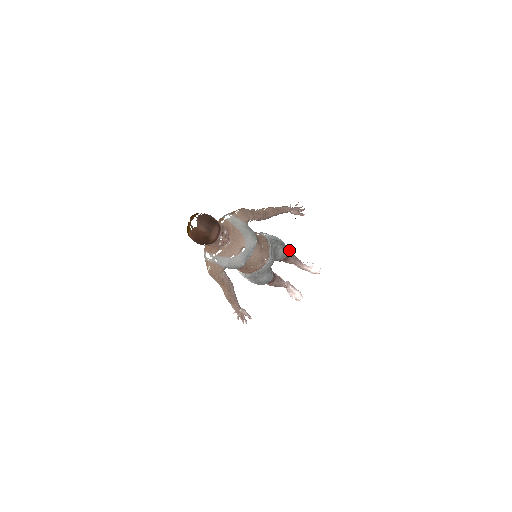
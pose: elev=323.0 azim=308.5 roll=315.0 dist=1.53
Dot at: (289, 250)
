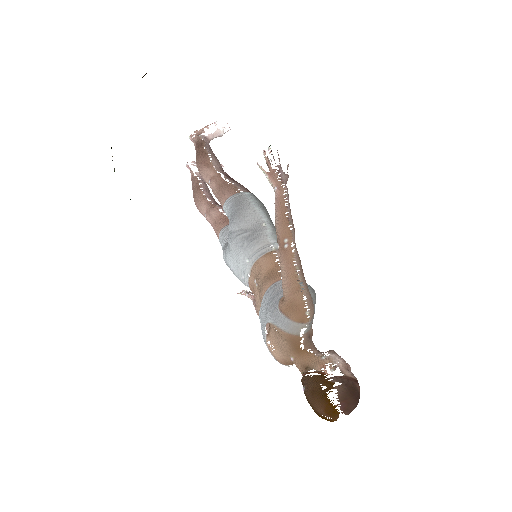
Dot at: (214, 162)
